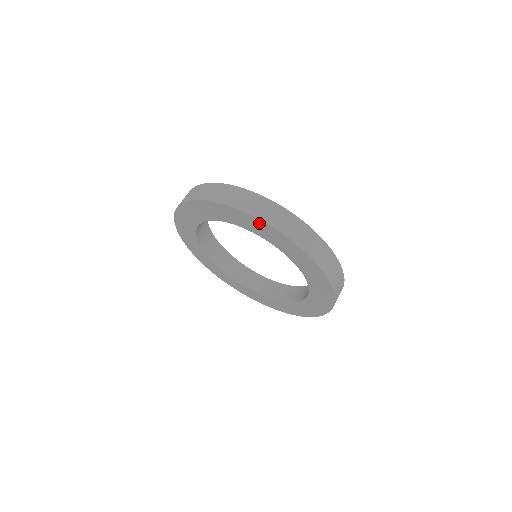
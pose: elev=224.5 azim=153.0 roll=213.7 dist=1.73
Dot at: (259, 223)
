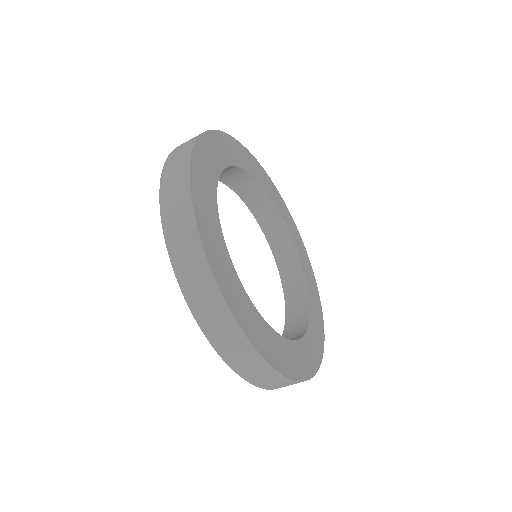
Dot at: occluded
